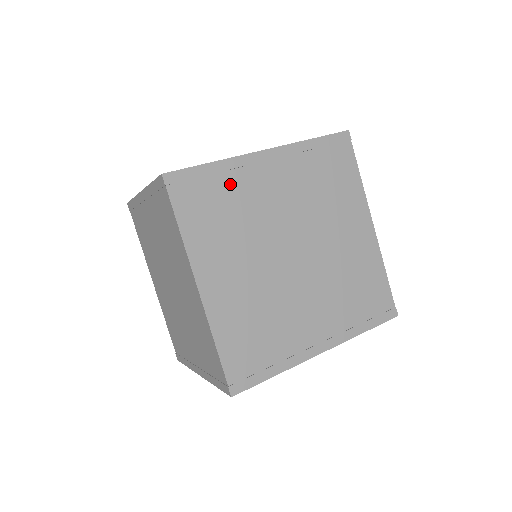
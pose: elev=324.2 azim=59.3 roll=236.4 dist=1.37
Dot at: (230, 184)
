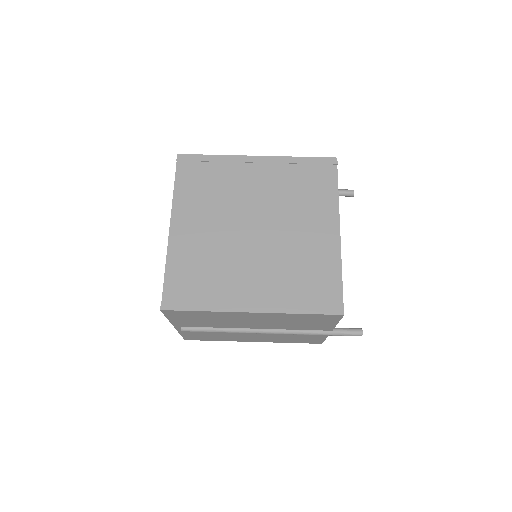
Dot at: (222, 170)
